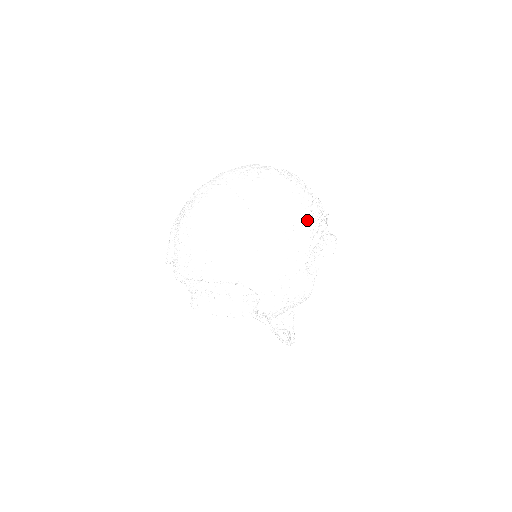
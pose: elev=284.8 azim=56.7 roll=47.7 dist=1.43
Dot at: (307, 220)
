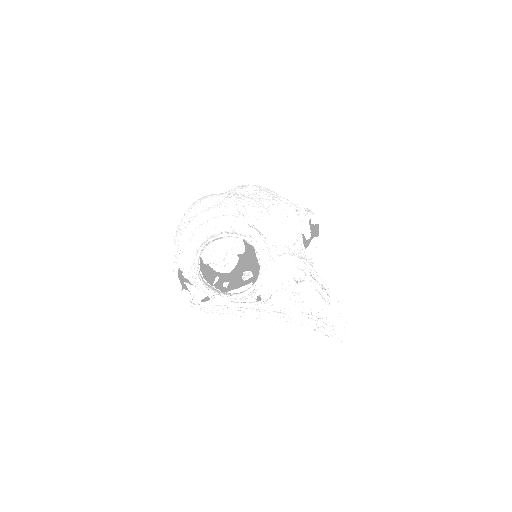
Dot at: occluded
